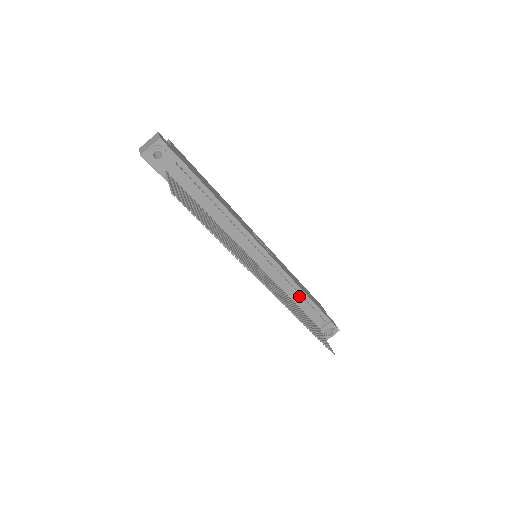
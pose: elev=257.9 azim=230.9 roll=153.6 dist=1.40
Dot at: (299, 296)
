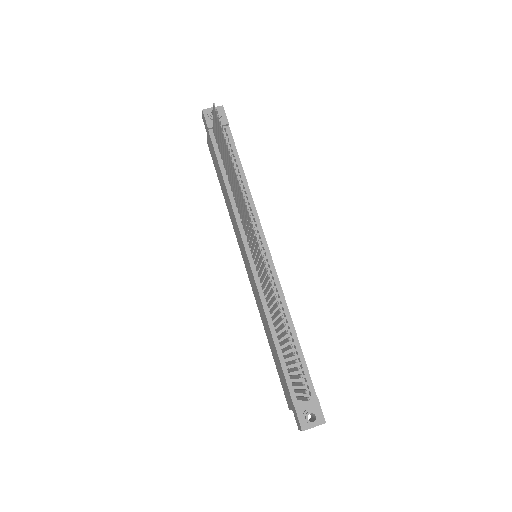
Dot at: (286, 329)
